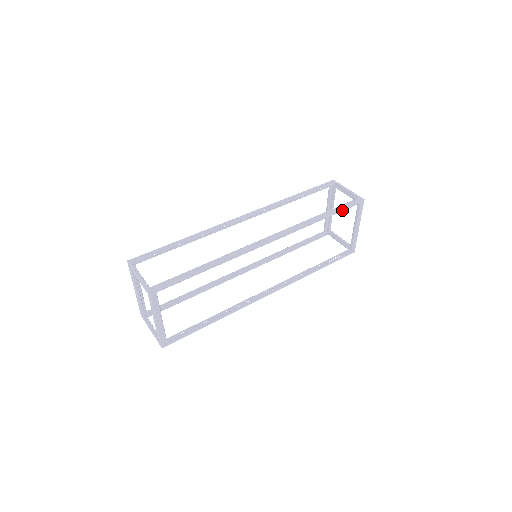
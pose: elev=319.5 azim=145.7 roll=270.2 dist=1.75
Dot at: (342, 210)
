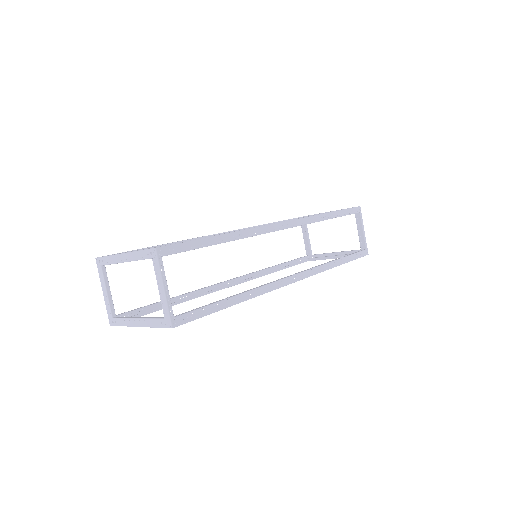
Dot at: (351, 260)
